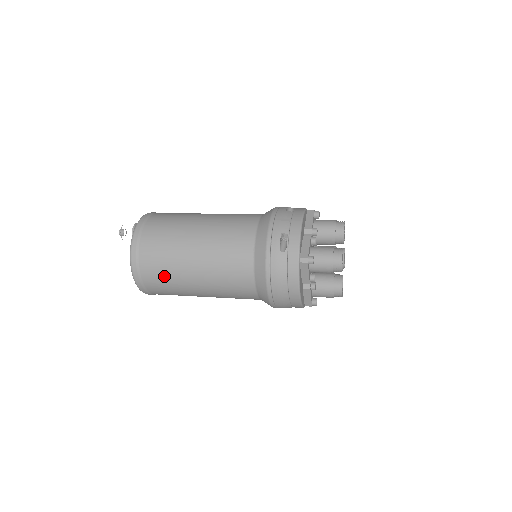
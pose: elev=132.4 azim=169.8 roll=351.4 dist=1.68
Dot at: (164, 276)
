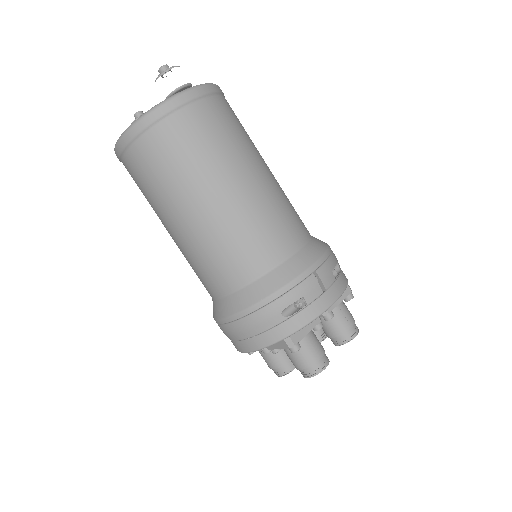
Dot at: (153, 179)
